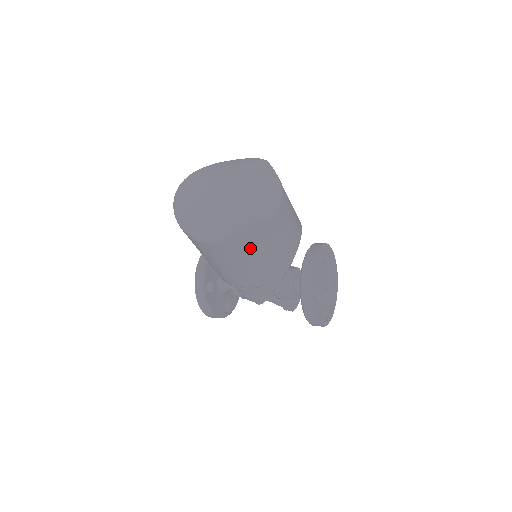
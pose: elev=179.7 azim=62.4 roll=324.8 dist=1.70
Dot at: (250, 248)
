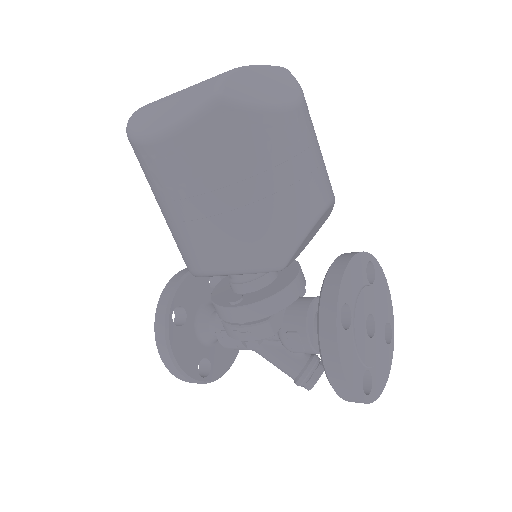
Dot at: (227, 161)
